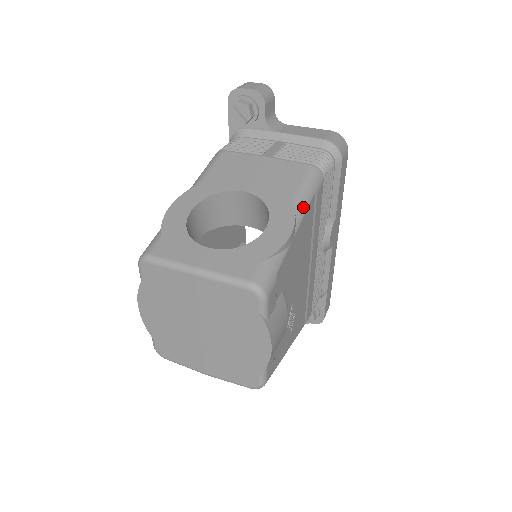
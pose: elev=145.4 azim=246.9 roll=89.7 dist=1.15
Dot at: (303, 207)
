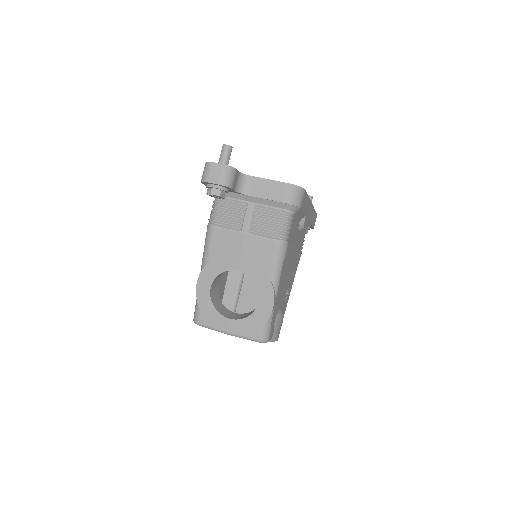
Dot at: (277, 278)
